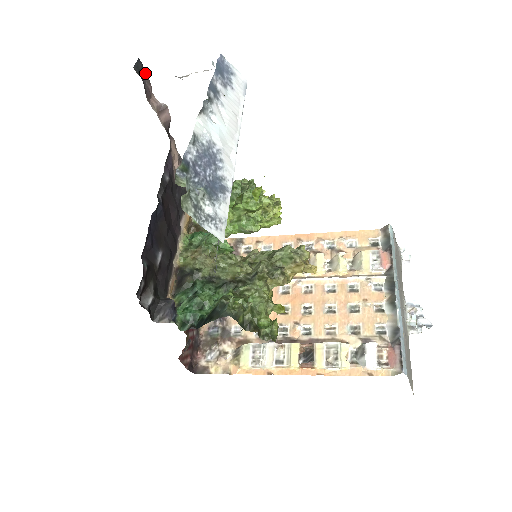
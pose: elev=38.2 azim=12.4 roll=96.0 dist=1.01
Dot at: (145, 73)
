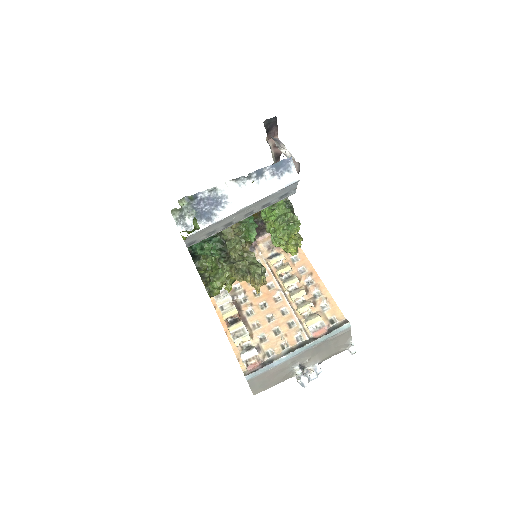
Dot at: occluded
